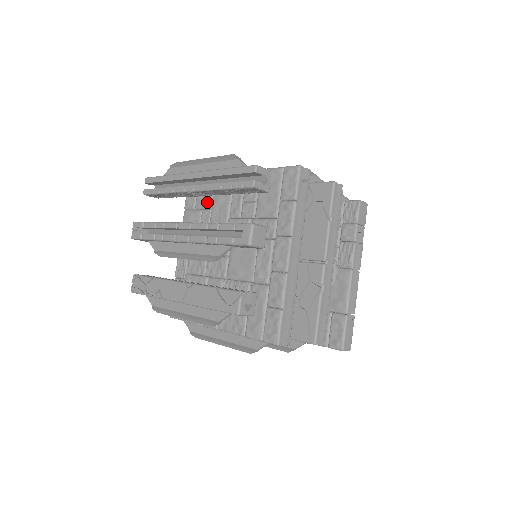
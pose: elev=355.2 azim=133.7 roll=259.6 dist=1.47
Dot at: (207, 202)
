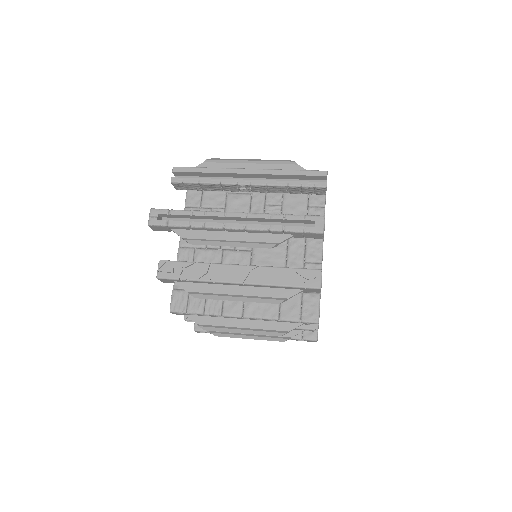
Dot at: (218, 202)
